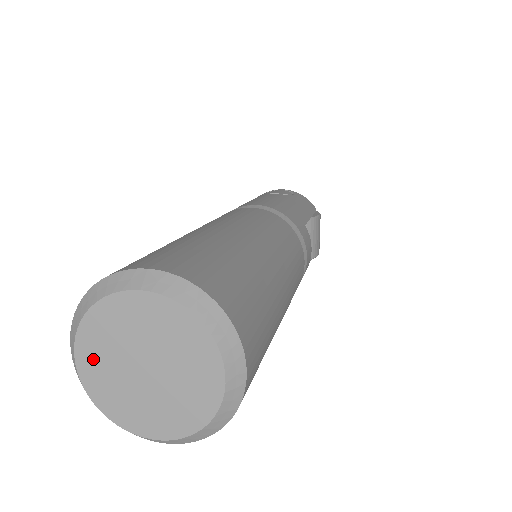
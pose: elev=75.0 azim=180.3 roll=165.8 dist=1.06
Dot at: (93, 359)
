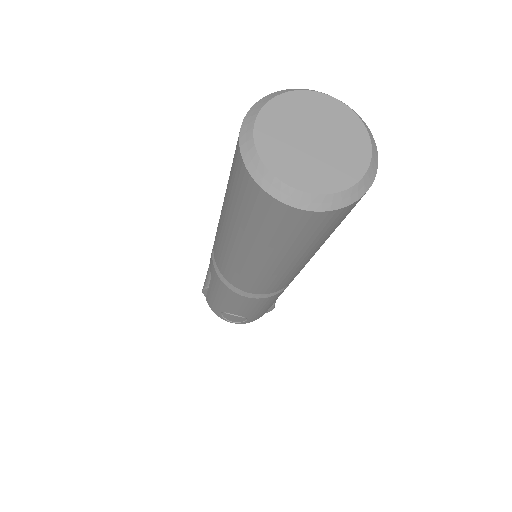
Dot at: (271, 125)
